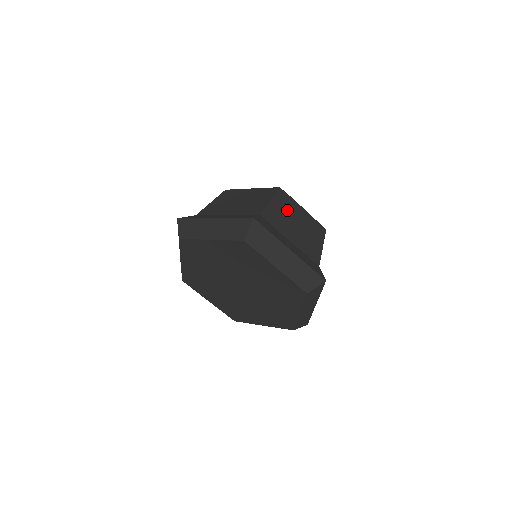
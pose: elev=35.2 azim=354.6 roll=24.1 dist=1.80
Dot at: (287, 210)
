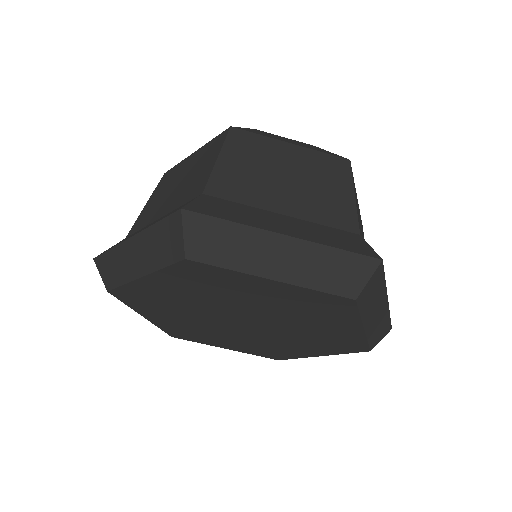
Dot at: occluded
